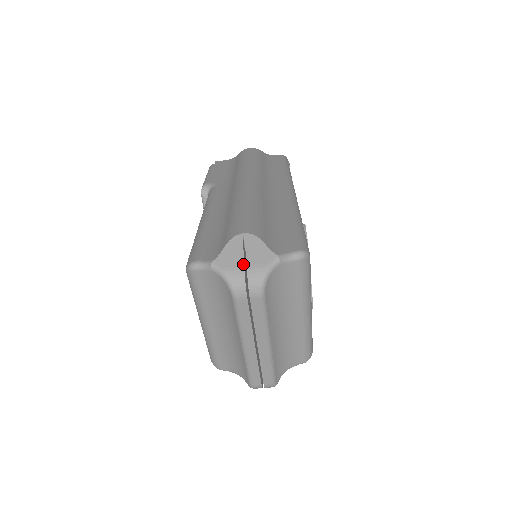
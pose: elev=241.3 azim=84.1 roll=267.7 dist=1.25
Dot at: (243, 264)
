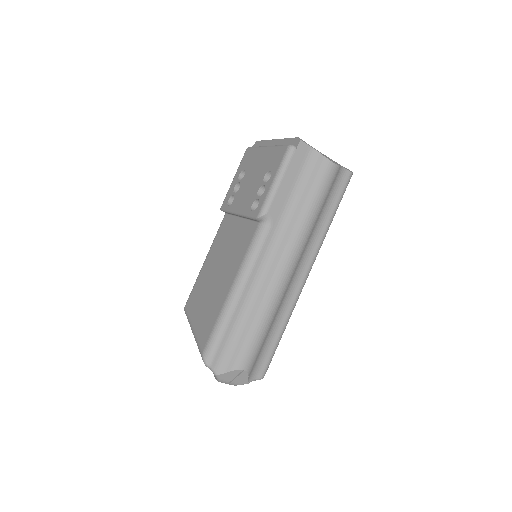
Dot at: (231, 381)
